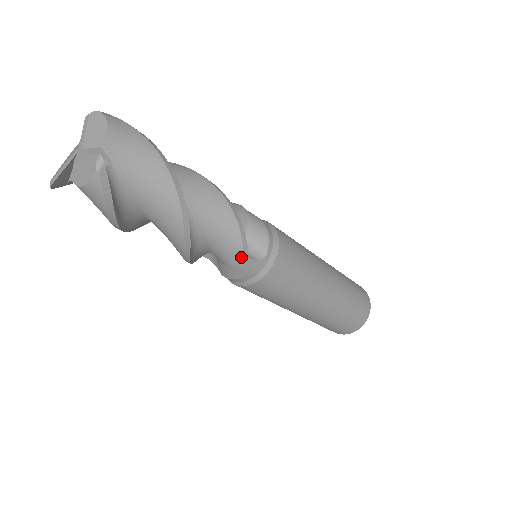
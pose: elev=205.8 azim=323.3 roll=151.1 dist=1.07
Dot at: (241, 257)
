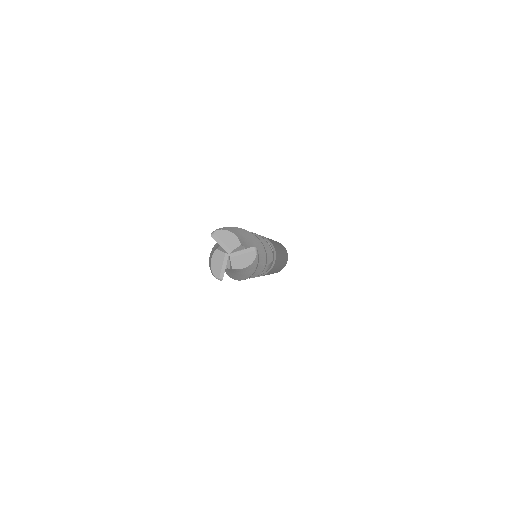
Dot at: (272, 258)
